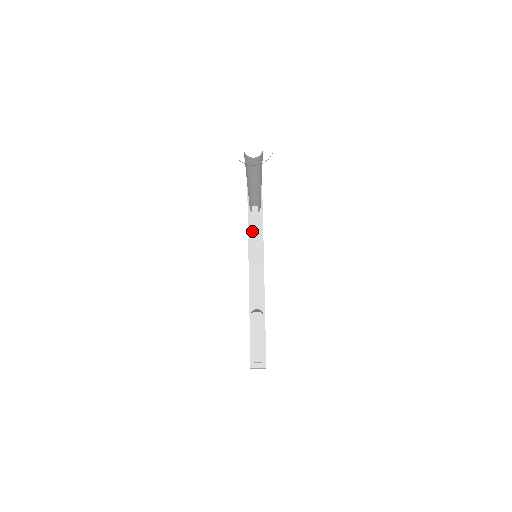
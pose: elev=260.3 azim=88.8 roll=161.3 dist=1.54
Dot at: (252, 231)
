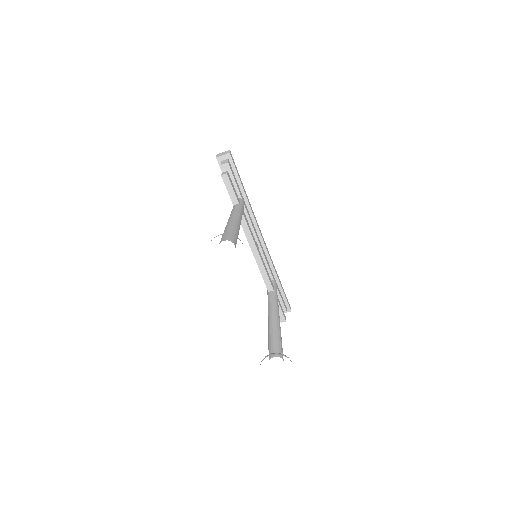
Dot at: (245, 235)
